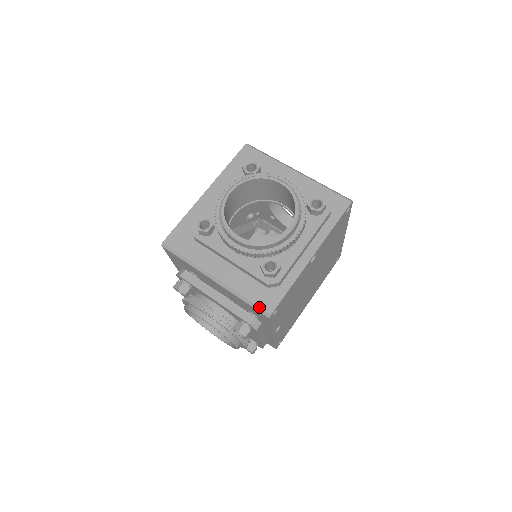
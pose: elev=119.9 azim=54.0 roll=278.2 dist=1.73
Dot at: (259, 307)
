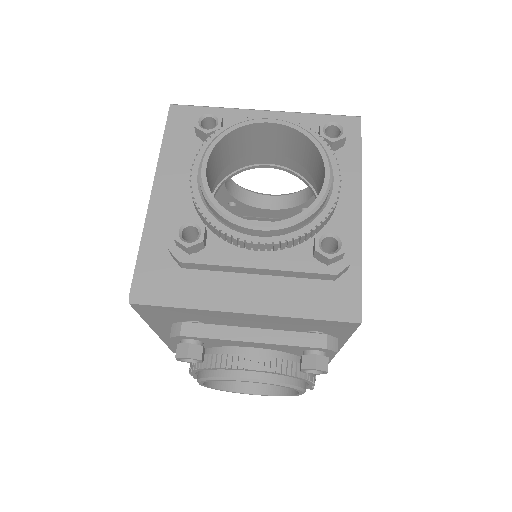
Dot at: (338, 315)
